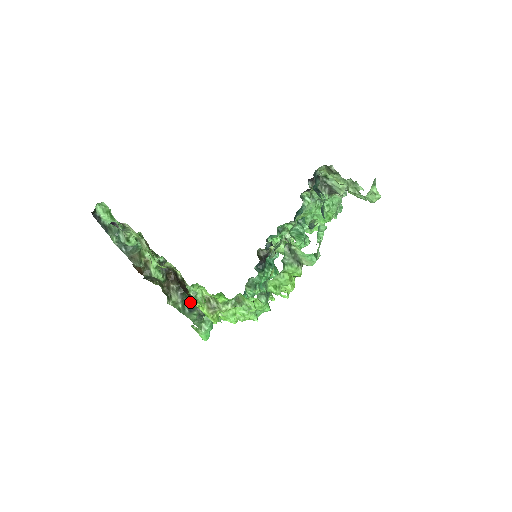
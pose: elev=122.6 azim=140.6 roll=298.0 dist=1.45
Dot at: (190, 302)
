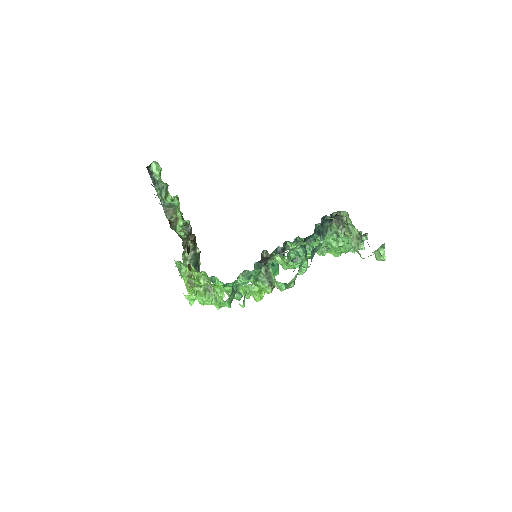
Dot at: (195, 264)
